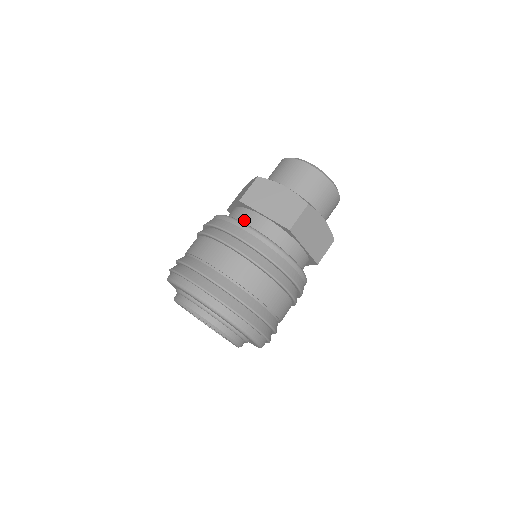
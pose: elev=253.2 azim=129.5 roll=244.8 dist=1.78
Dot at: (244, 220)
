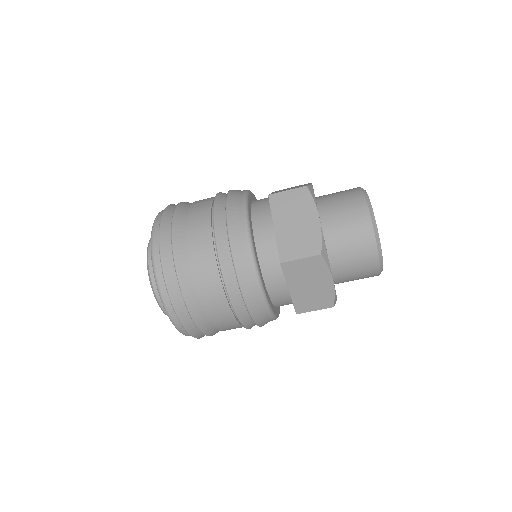
Dot at: (257, 217)
